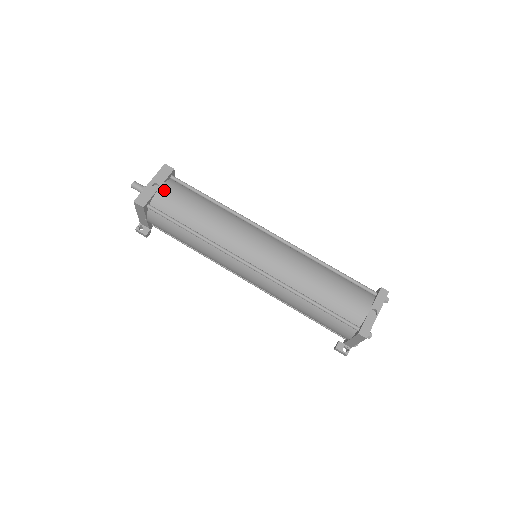
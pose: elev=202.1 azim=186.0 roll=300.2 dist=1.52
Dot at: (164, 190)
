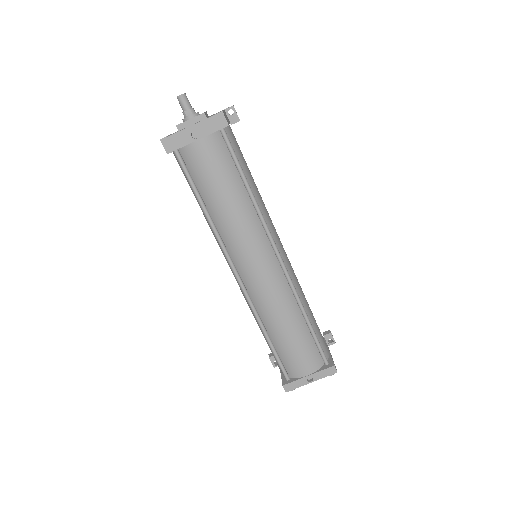
Dot at: (202, 146)
